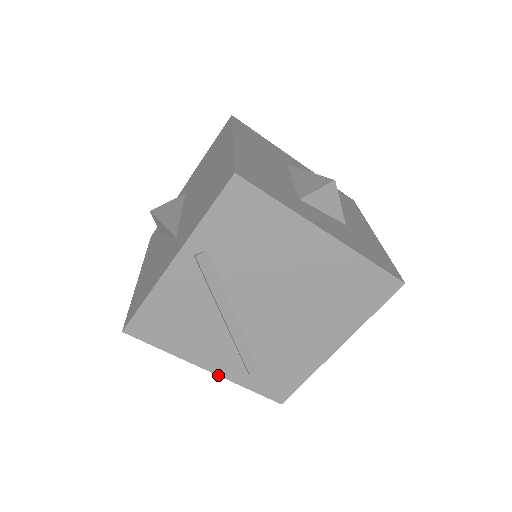
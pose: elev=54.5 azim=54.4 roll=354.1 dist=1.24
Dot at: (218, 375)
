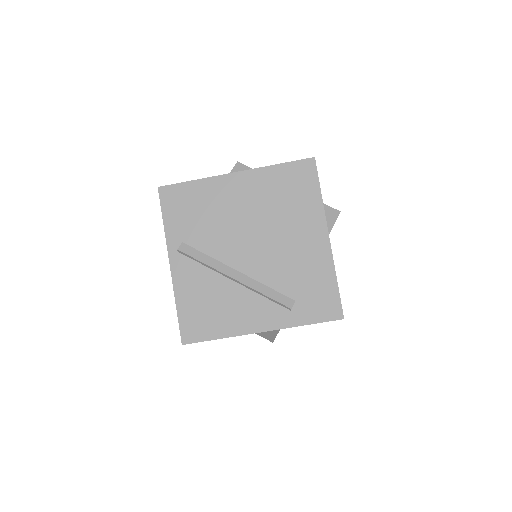
Dot at: (272, 330)
